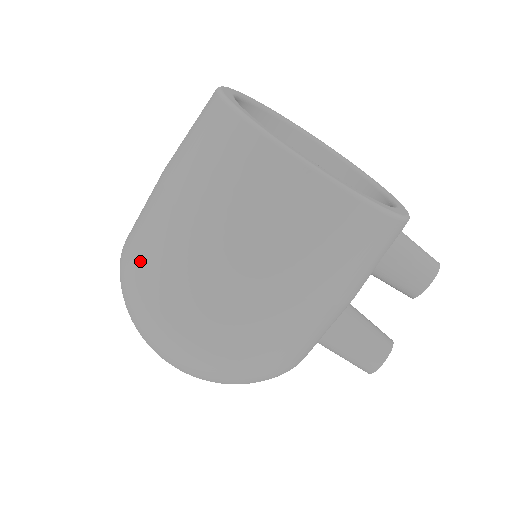
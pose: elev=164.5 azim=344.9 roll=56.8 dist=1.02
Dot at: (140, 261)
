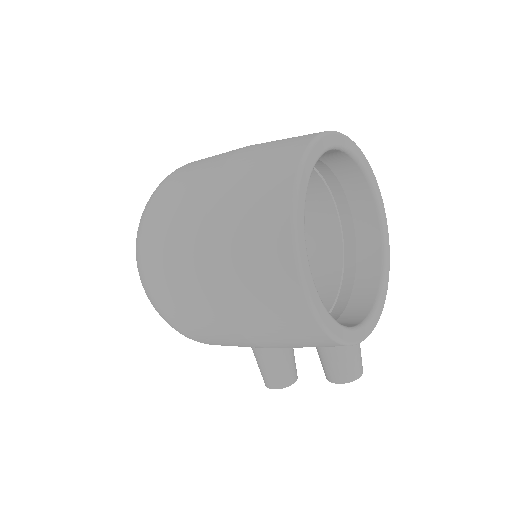
Dot at: (163, 215)
